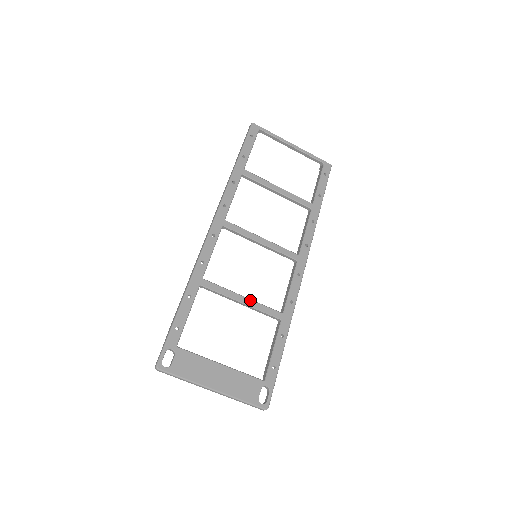
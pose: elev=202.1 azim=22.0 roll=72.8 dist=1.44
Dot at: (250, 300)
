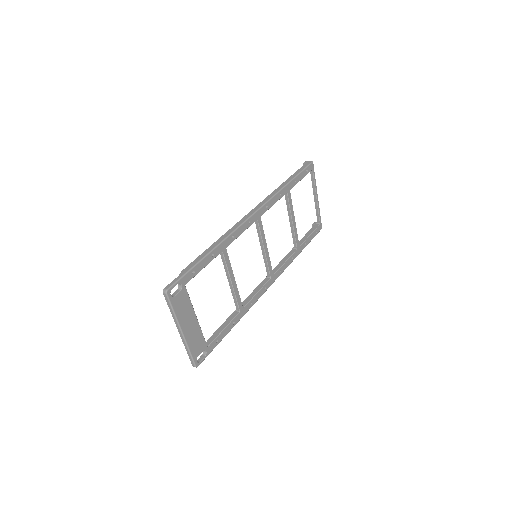
Dot at: (236, 285)
